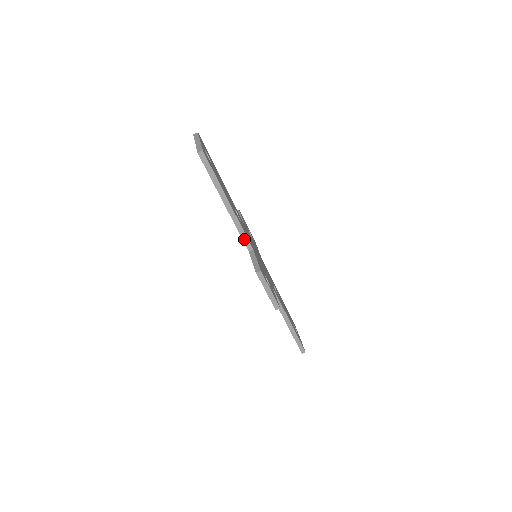
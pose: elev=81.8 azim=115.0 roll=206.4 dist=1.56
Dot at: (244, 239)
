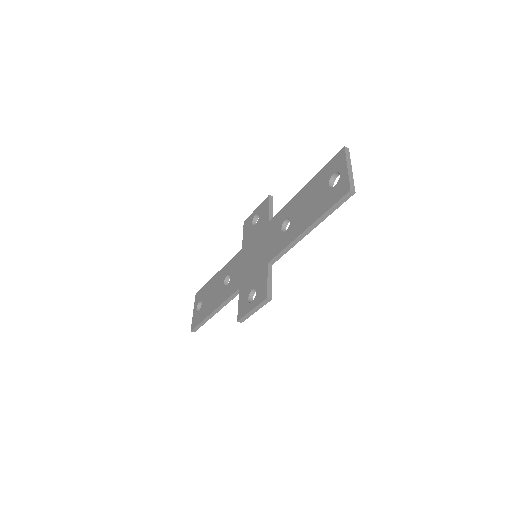
Dot at: (278, 255)
